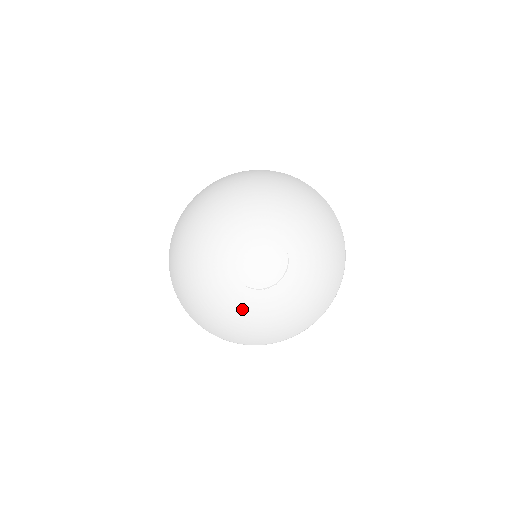
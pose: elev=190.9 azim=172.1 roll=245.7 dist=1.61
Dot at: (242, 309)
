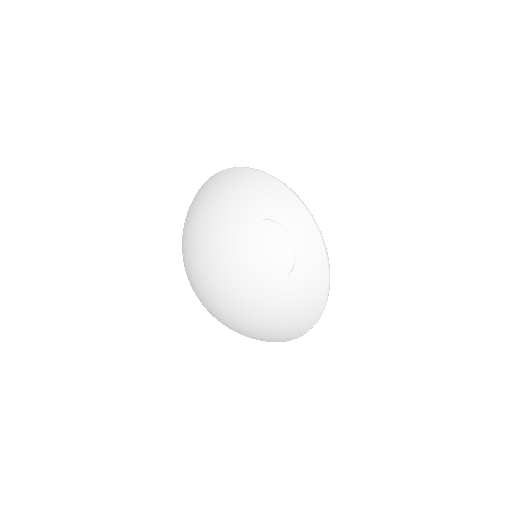
Dot at: (210, 313)
